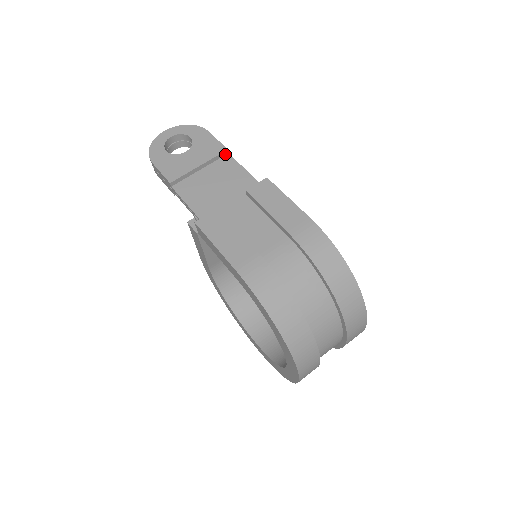
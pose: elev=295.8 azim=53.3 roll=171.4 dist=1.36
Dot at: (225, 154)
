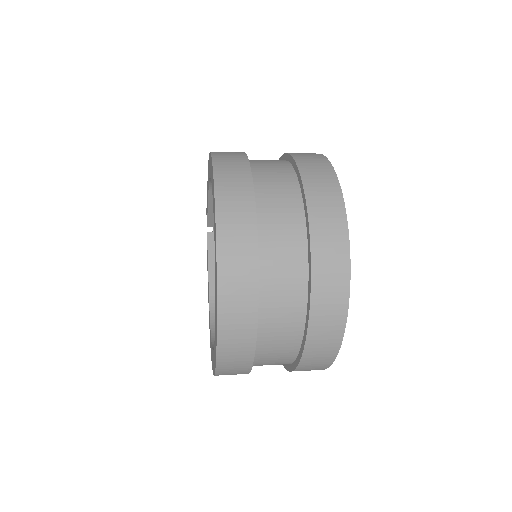
Dot at: occluded
